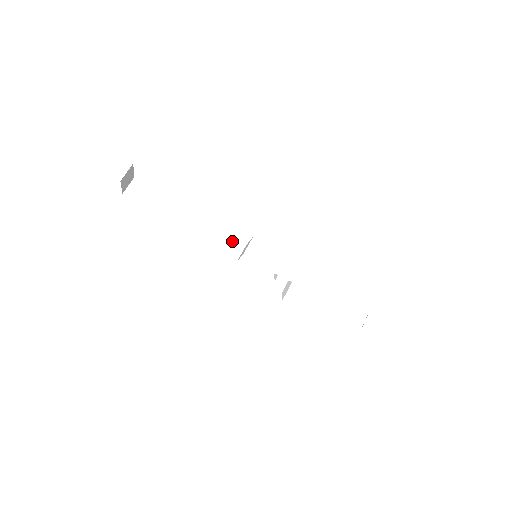
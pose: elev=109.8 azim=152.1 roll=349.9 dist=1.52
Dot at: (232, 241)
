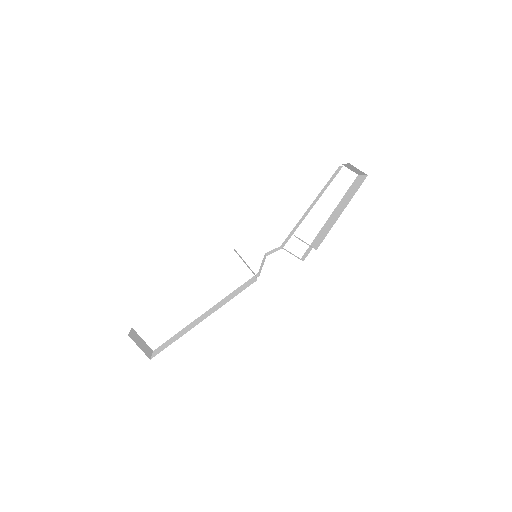
Dot at: (244, 285)
